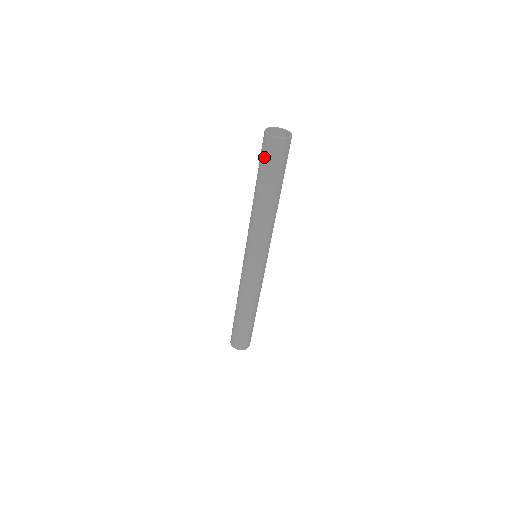
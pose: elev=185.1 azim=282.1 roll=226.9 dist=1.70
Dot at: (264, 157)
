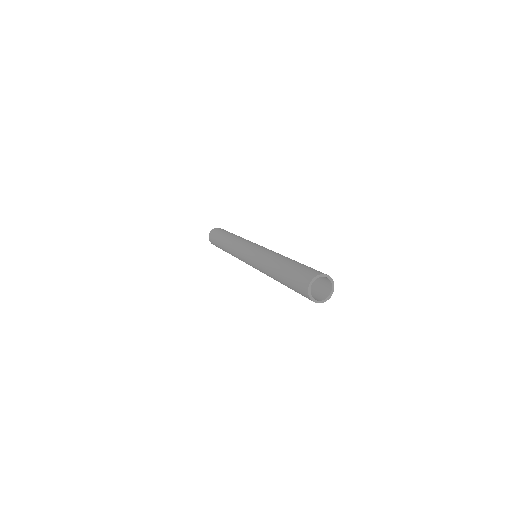
Dot at: (297, 290)
